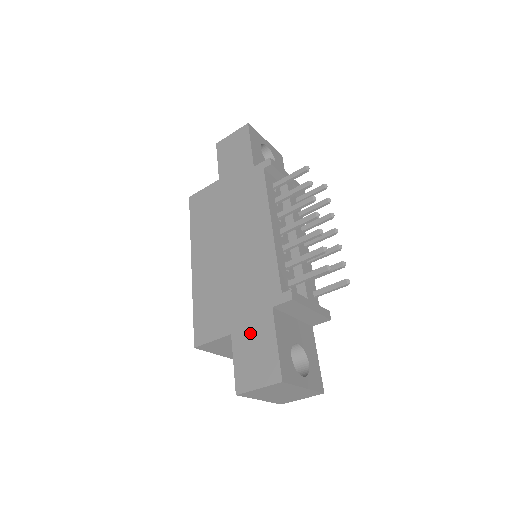
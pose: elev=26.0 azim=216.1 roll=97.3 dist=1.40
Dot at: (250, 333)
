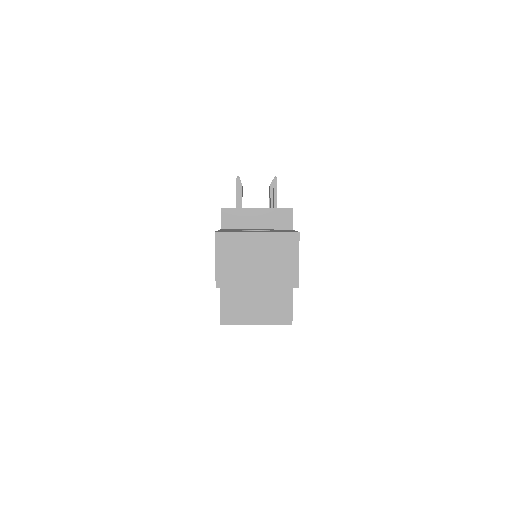
Dot at: occluded
